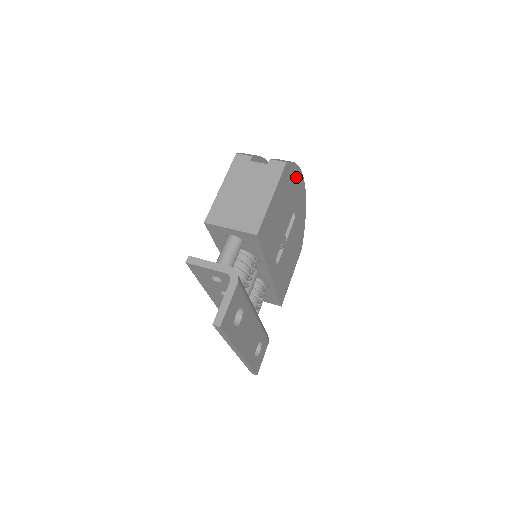
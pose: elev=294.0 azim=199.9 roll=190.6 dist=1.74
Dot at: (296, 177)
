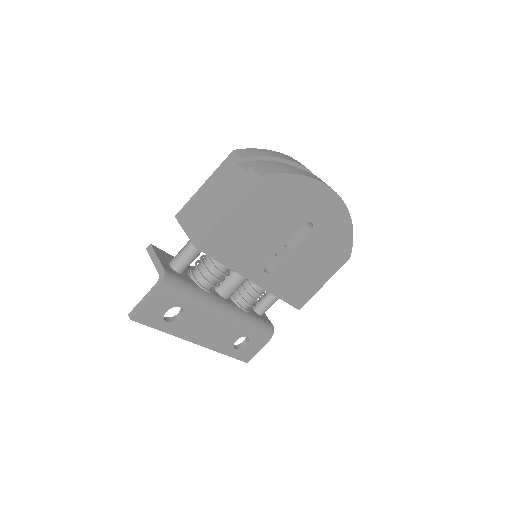
Dot at: (302, 187)
